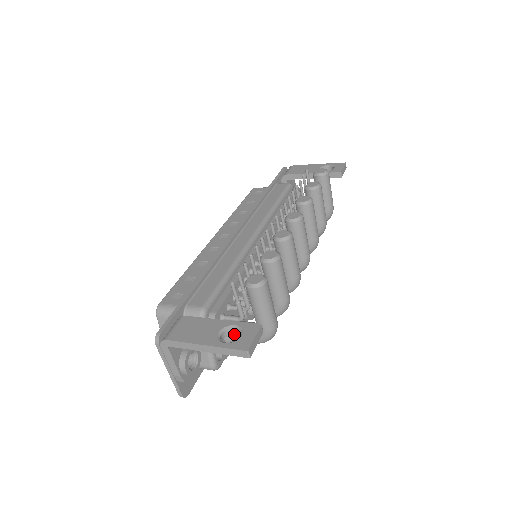
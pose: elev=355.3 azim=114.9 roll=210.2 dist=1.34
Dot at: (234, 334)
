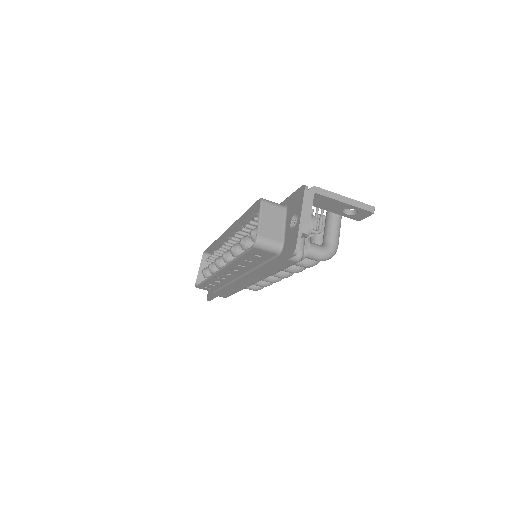
Dot at: (309, 244)
